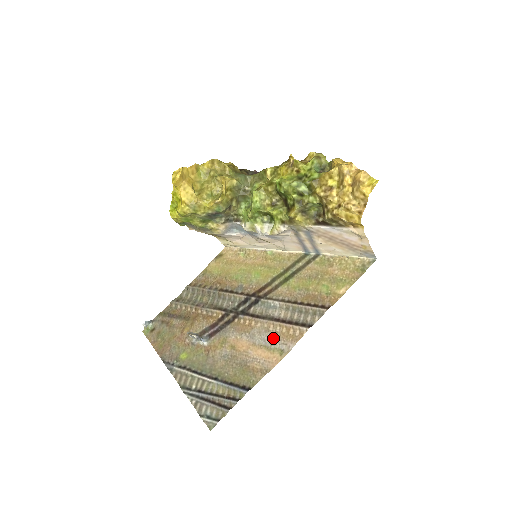
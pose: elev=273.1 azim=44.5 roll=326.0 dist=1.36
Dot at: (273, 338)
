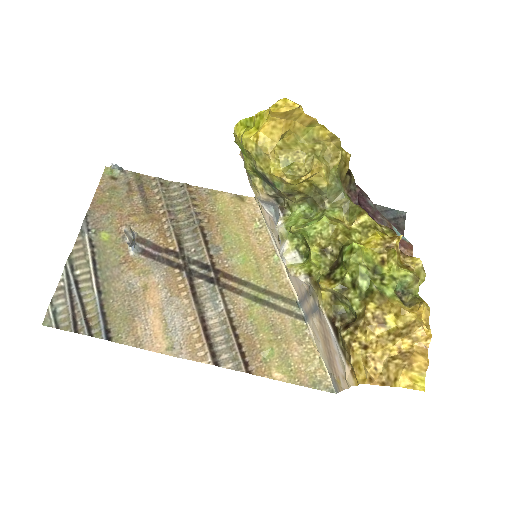
Dot at: (180, 328)
